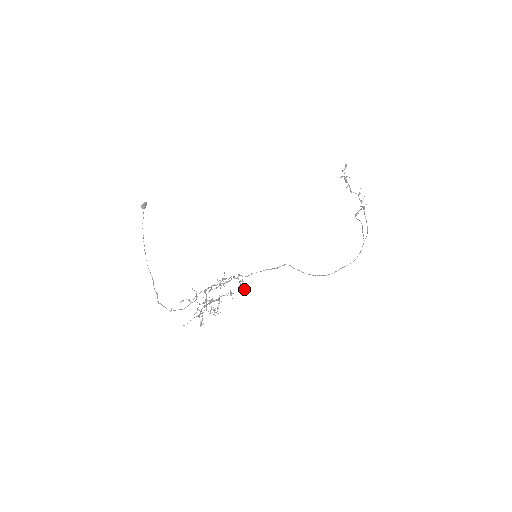
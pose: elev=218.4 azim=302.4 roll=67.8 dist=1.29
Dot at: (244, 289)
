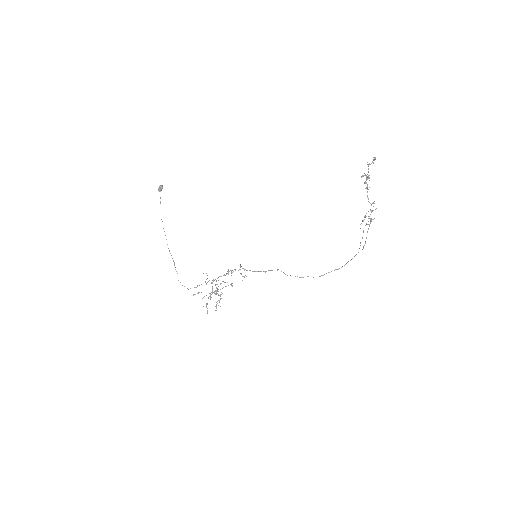
Dot at: (244, 277)
